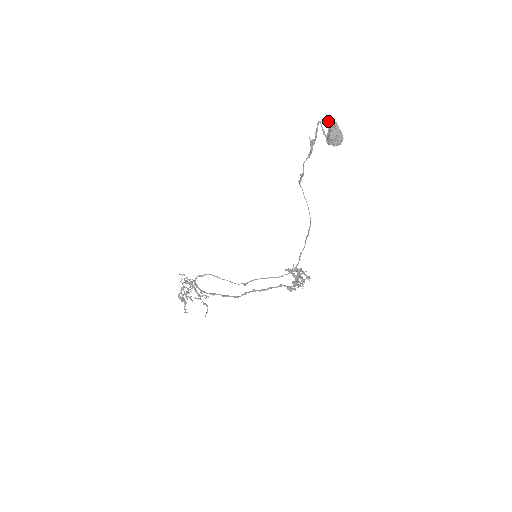
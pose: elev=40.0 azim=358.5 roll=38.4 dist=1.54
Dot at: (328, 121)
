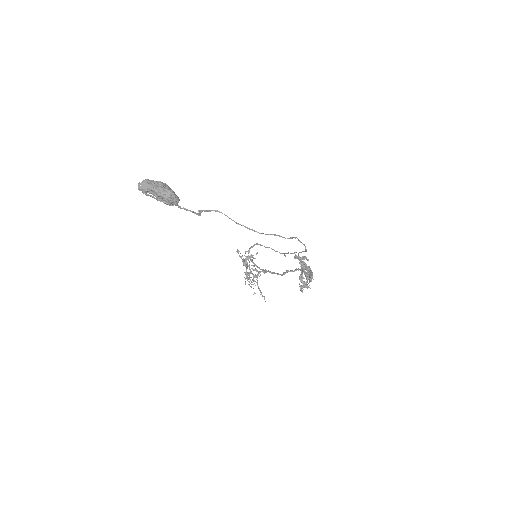
Dot at: (143, 183)
